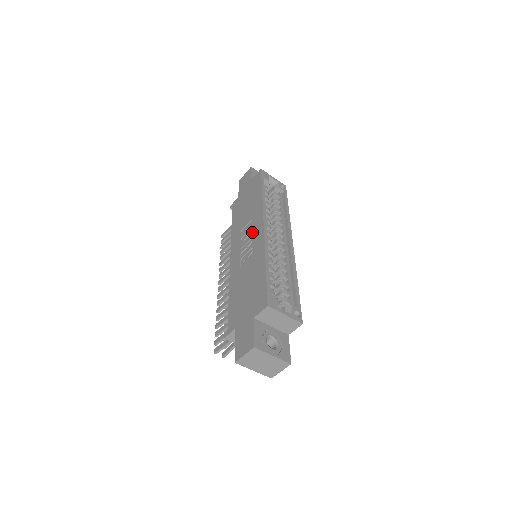
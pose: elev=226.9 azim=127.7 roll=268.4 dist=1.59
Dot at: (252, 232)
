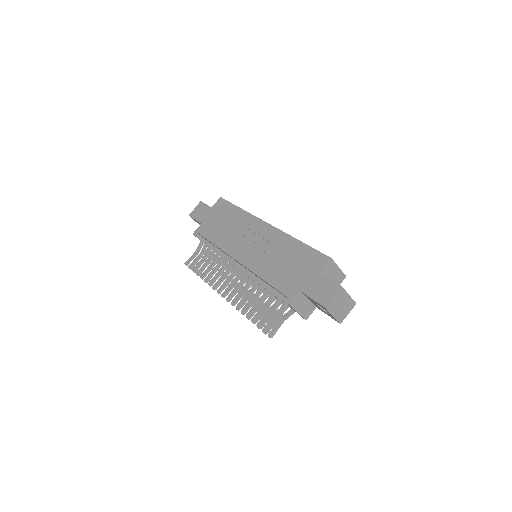
Dot at: (254, 233)
